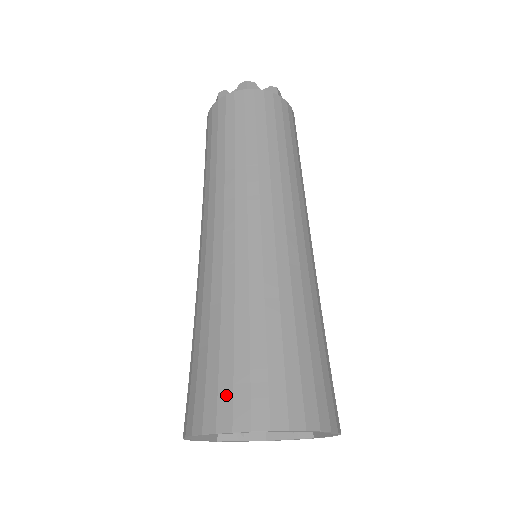
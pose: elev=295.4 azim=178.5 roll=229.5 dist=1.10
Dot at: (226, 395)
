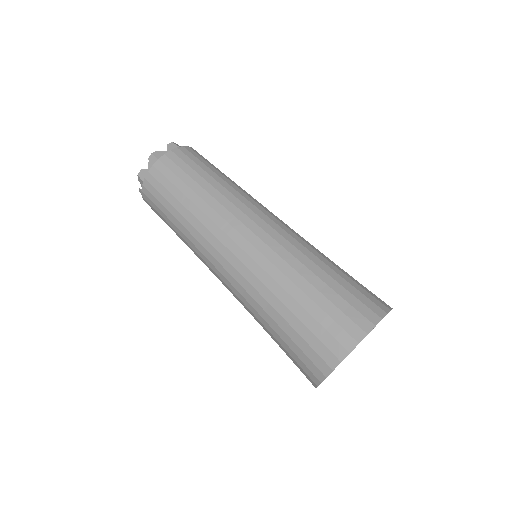
Dot at: (303, 367)
